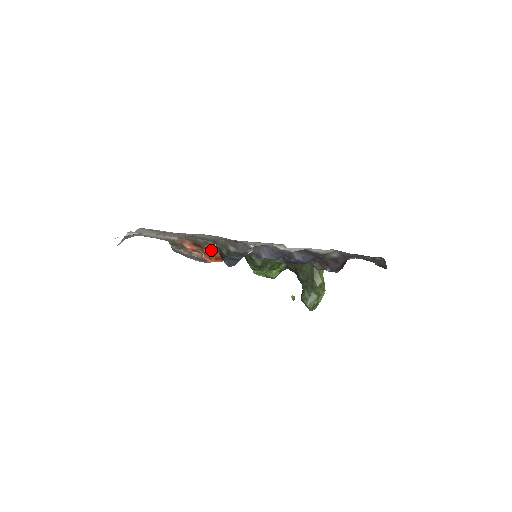
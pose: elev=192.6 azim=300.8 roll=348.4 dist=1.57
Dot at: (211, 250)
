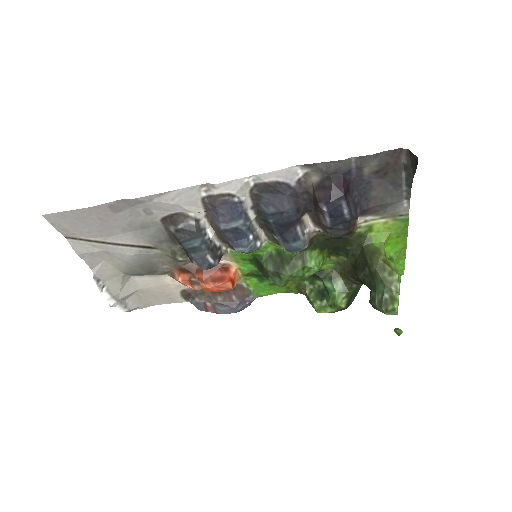
Dot at: (202, 271)
